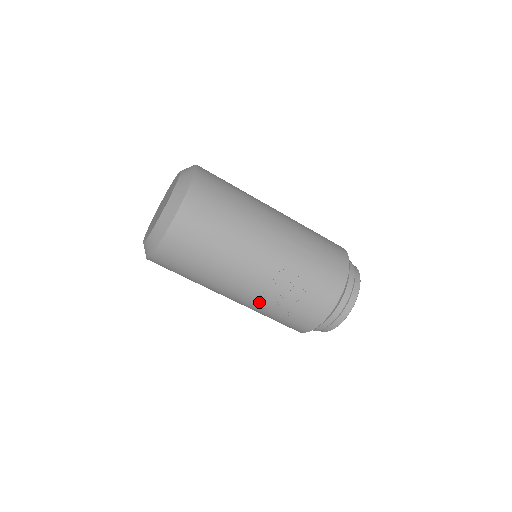
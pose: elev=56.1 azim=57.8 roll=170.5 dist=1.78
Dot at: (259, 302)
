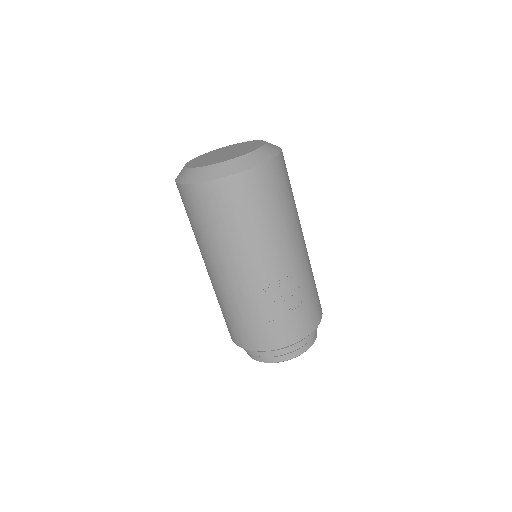
Dot at: (259, 292)
